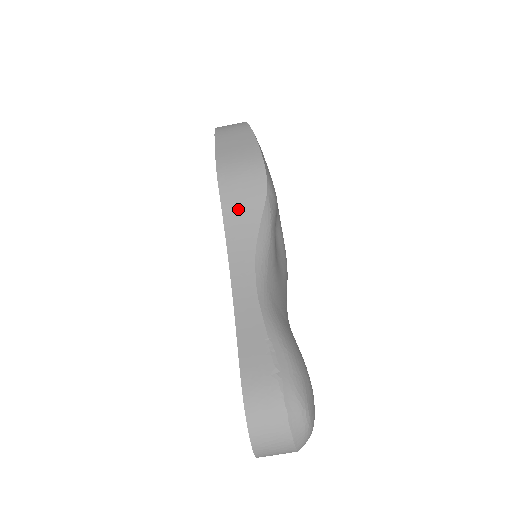
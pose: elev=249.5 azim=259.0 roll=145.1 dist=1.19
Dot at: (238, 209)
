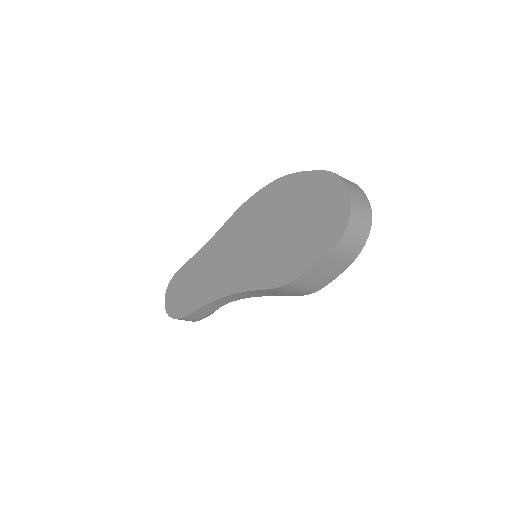
Dot at: (267, 293)
